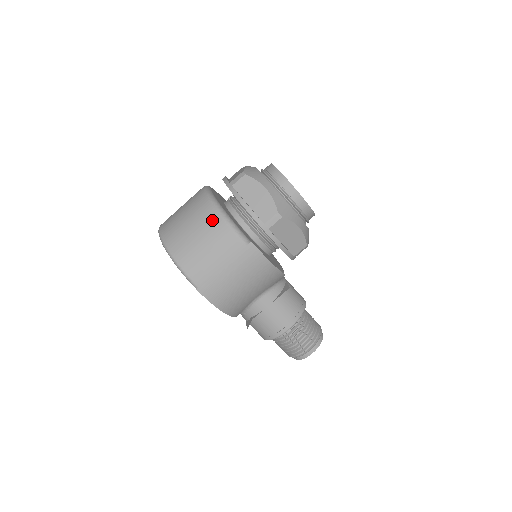
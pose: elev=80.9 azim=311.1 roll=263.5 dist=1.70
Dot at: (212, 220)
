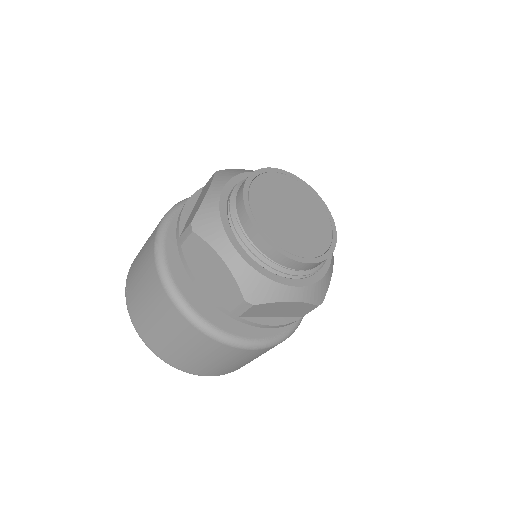
Dot at: (241, 354)
